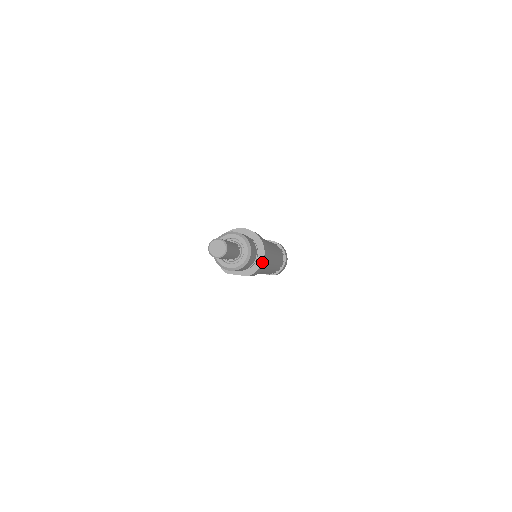
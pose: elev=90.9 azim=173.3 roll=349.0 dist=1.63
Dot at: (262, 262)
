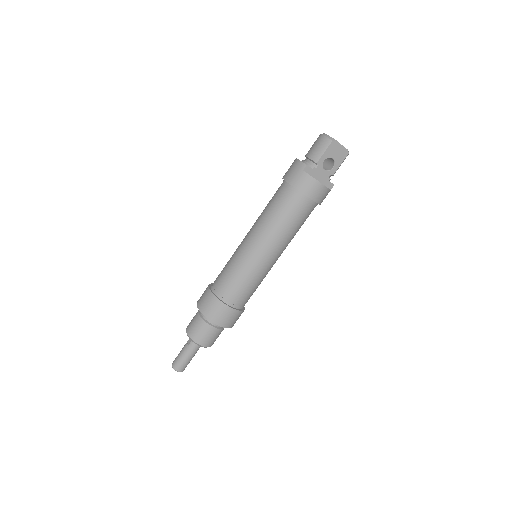
Dot at: occluded
